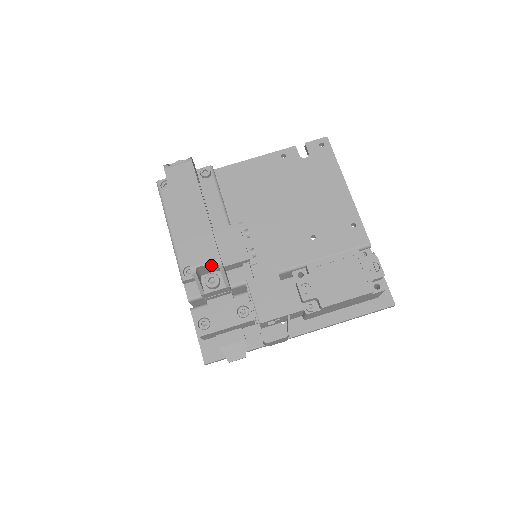
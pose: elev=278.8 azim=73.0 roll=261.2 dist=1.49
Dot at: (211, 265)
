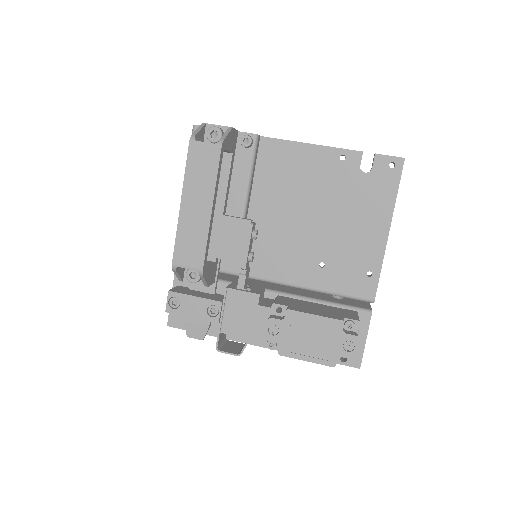
Dot at: occluded
